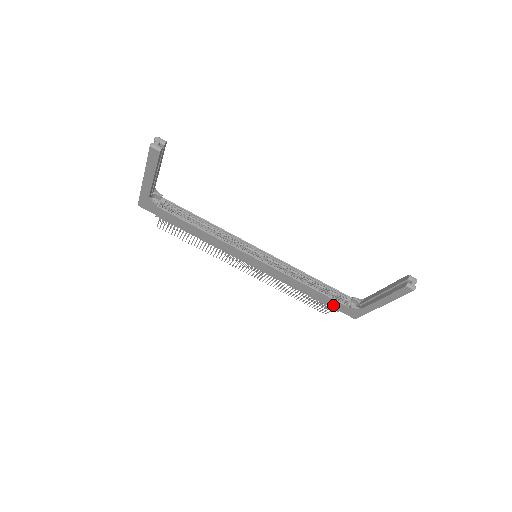
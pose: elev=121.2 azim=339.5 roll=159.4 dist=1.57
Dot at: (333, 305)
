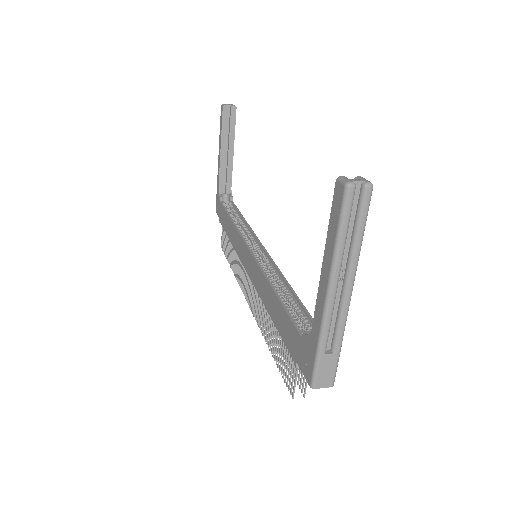
Dot at: (291, 341)
